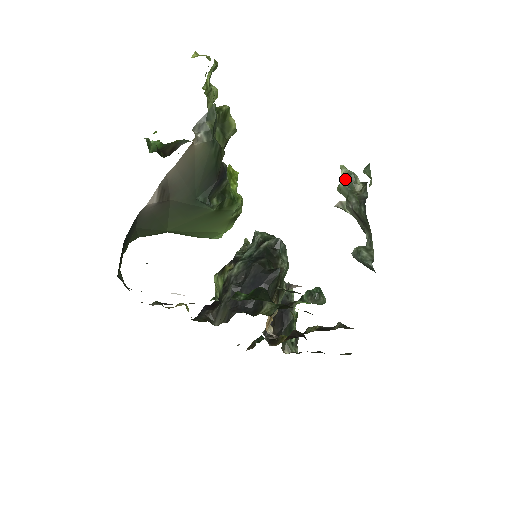
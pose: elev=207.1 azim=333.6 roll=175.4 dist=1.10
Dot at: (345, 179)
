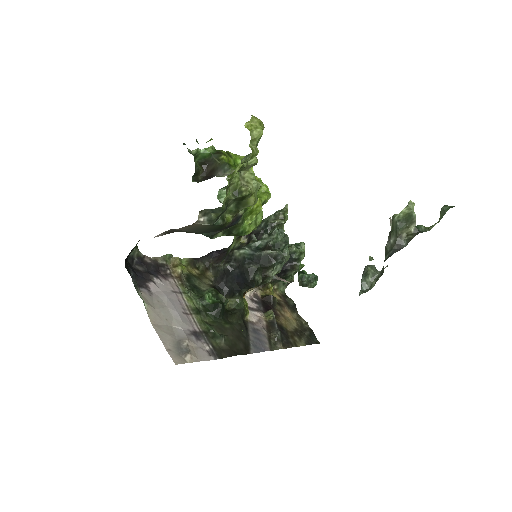
Dot at: (403, 216)
